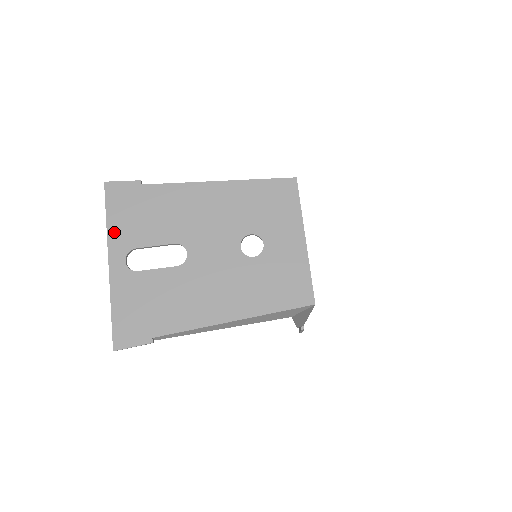
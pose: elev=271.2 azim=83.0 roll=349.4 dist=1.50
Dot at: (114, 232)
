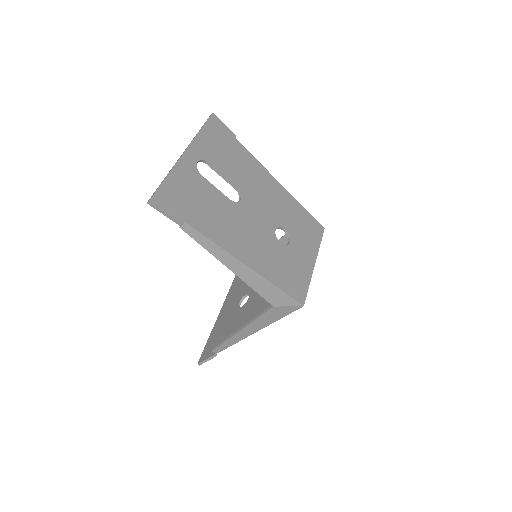
Dot at: (201, 140)
